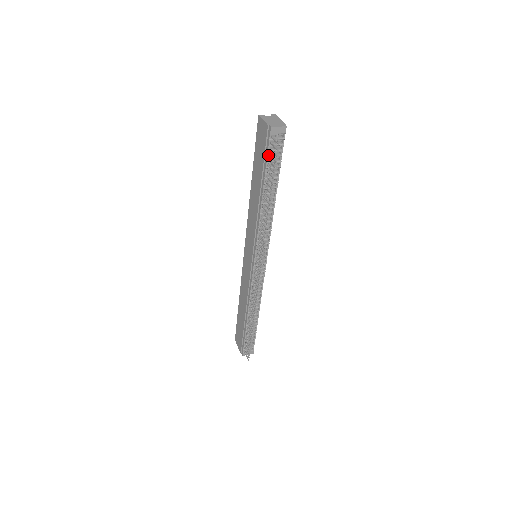
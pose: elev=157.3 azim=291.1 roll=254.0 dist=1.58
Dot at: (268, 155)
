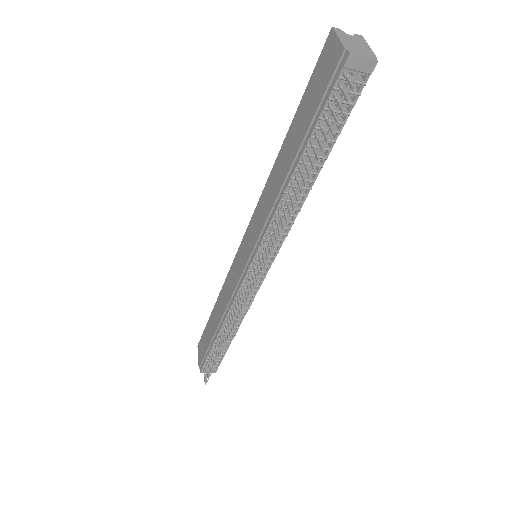
Dot at: (326, 105)
